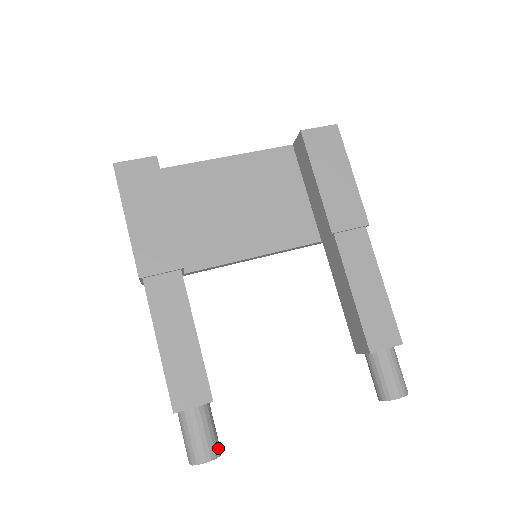
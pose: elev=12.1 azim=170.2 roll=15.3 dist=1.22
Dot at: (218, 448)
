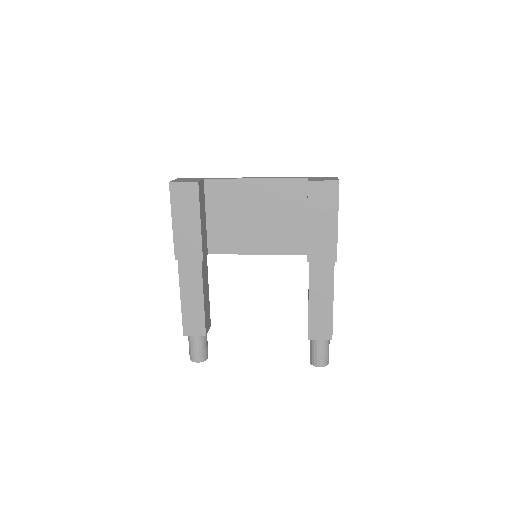
Dot at: (206, 356)
